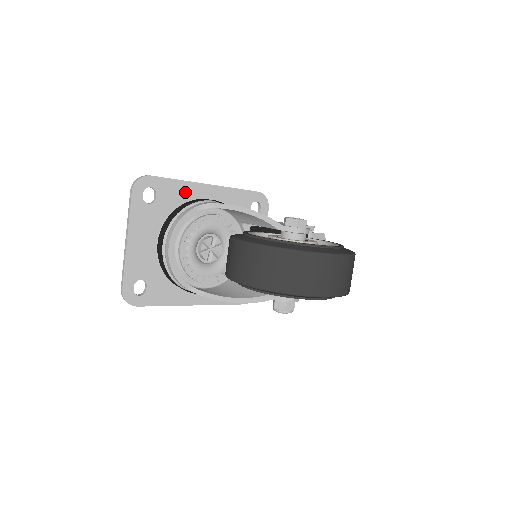
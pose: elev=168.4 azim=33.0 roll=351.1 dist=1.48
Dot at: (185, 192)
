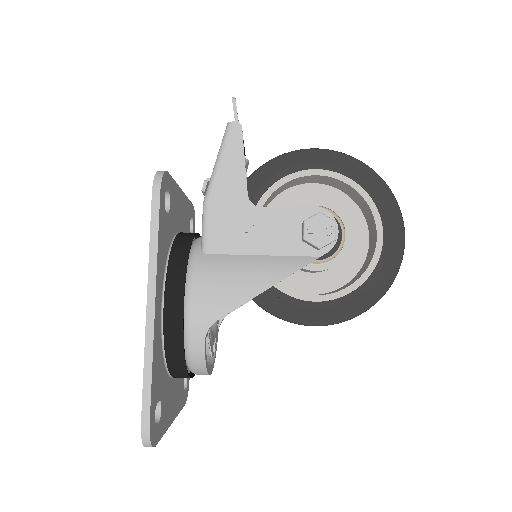
Dot at: (157, 351)
